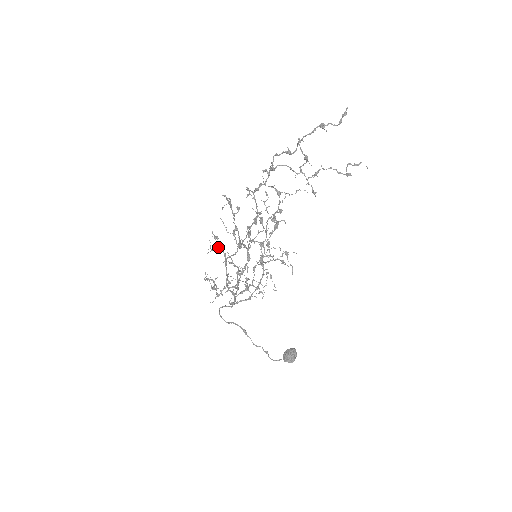
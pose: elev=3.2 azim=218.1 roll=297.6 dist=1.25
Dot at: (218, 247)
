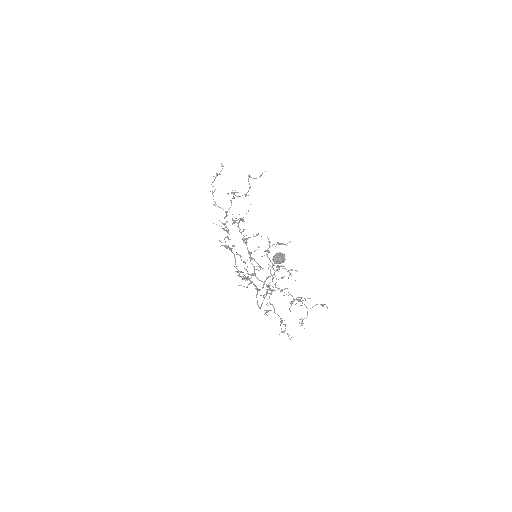
Dot at: (250, 283)
